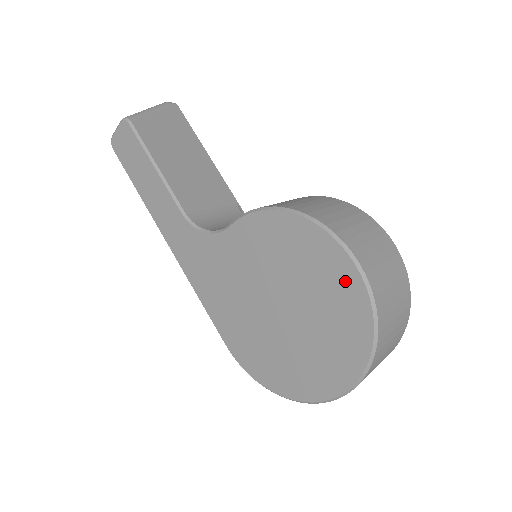
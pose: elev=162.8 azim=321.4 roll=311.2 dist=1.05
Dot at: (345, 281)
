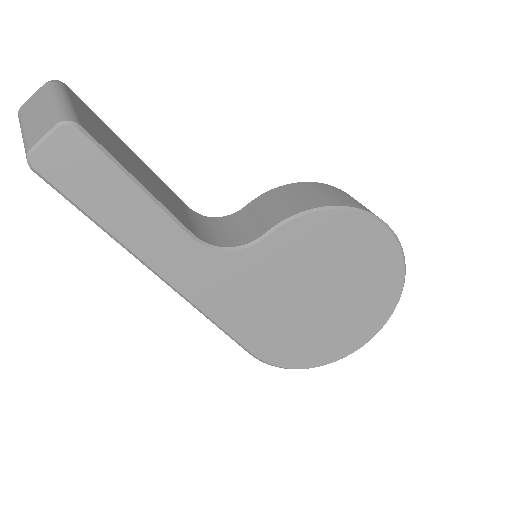
Dot at: (386, 254)
